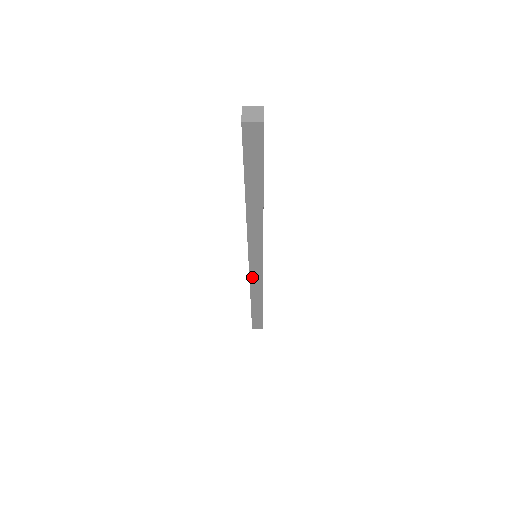
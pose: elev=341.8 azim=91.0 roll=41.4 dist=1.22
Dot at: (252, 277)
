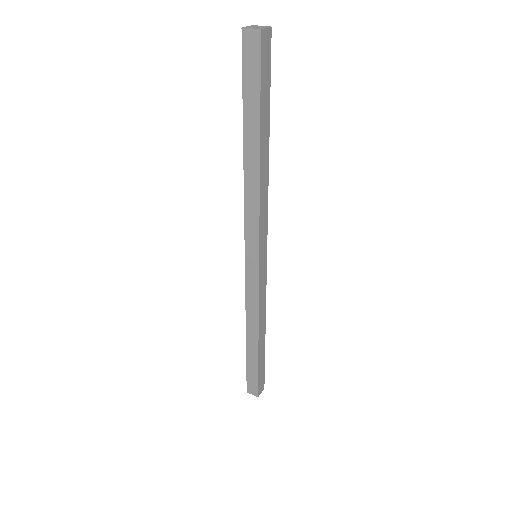
Dot at: (248, 287)
